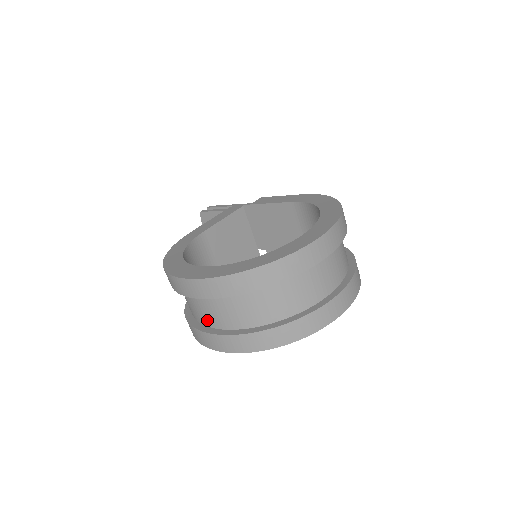
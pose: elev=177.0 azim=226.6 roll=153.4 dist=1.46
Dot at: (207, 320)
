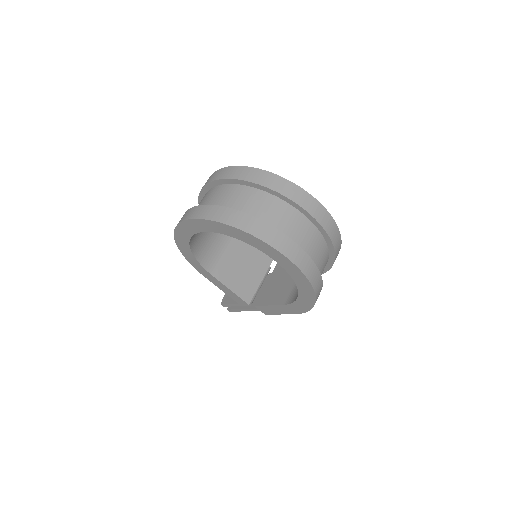
Dot at: occluded
